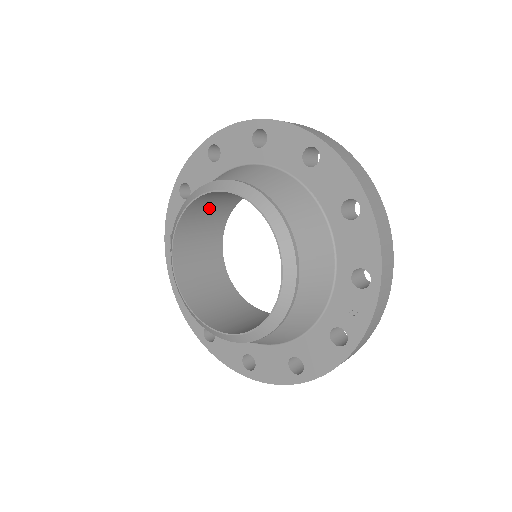
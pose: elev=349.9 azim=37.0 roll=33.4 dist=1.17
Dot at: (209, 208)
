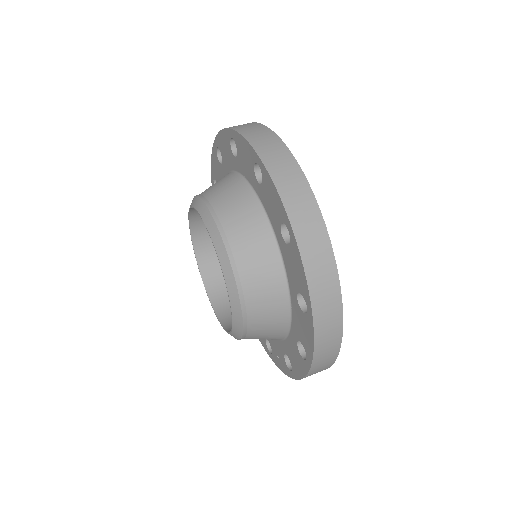
Dot at: occluded
